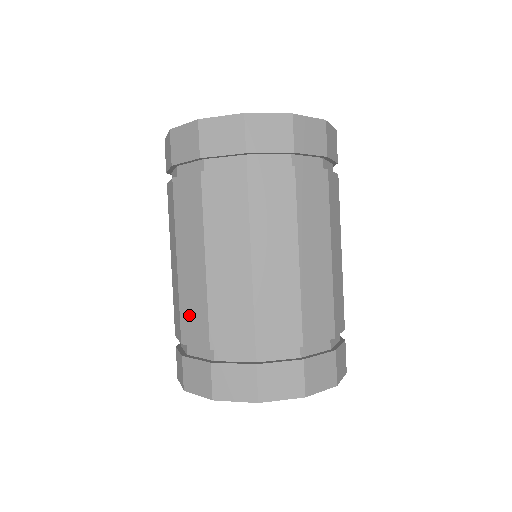
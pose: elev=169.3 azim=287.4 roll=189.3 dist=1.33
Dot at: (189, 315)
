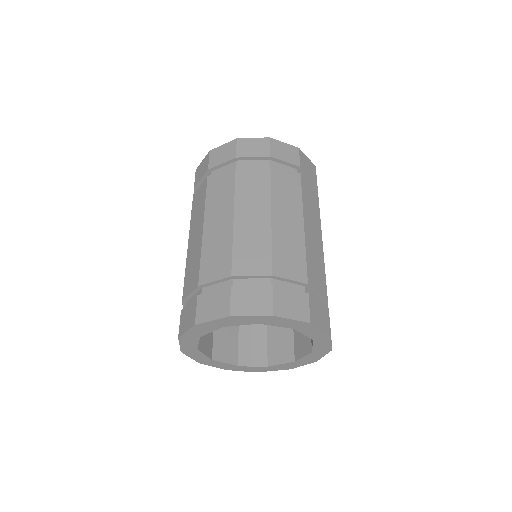
Dot at: (189, 273)
